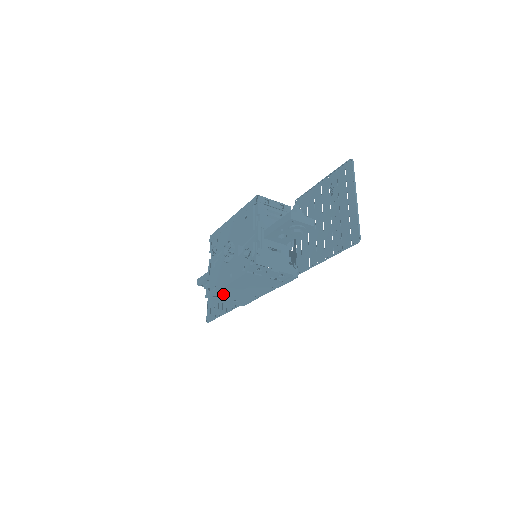
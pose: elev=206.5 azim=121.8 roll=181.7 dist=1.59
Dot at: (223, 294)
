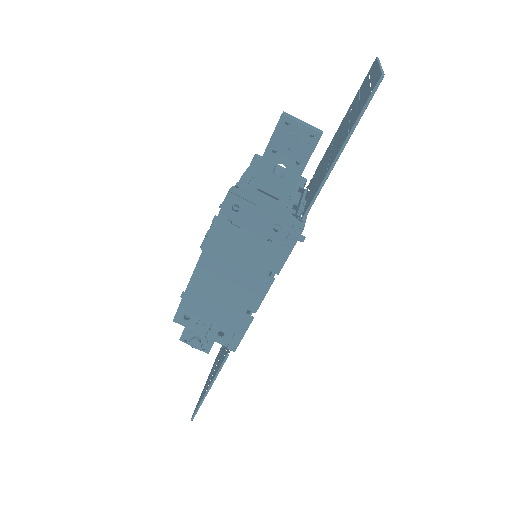
Dot at: (195, 303)
